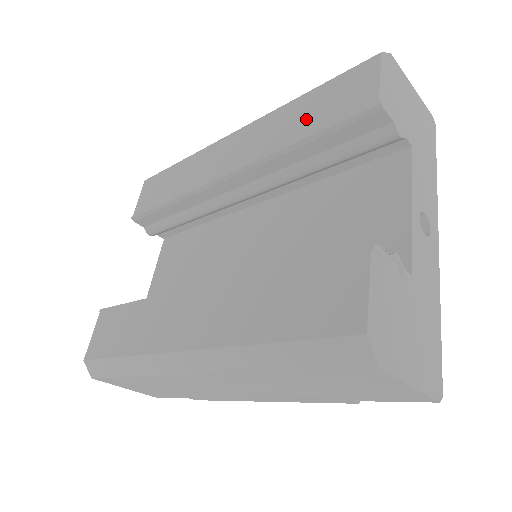
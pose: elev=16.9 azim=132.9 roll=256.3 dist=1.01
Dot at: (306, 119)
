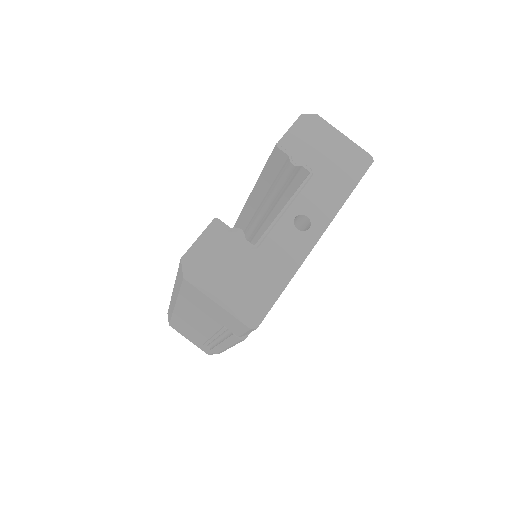
Dot at: occluded
